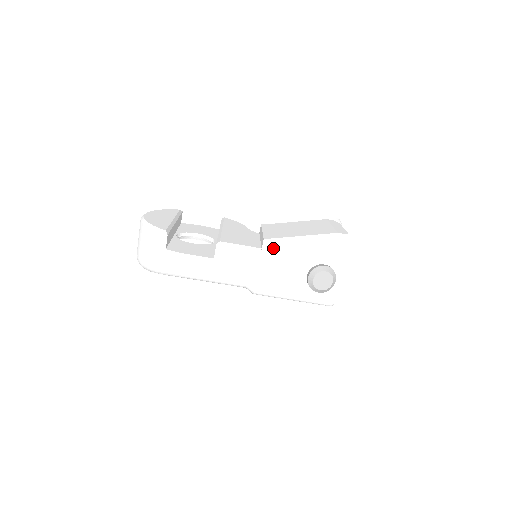
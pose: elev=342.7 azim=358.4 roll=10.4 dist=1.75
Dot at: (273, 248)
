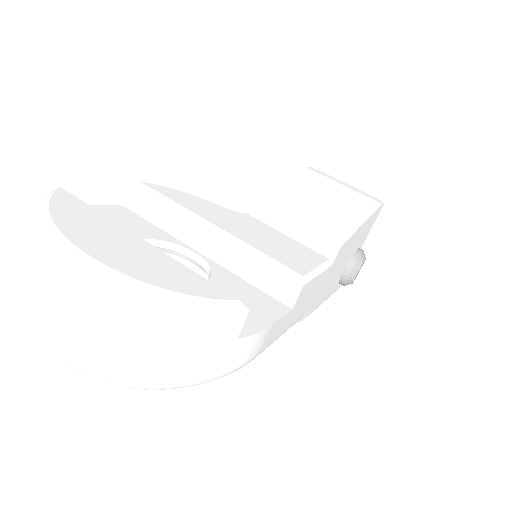
Dot at: (341, 253)
